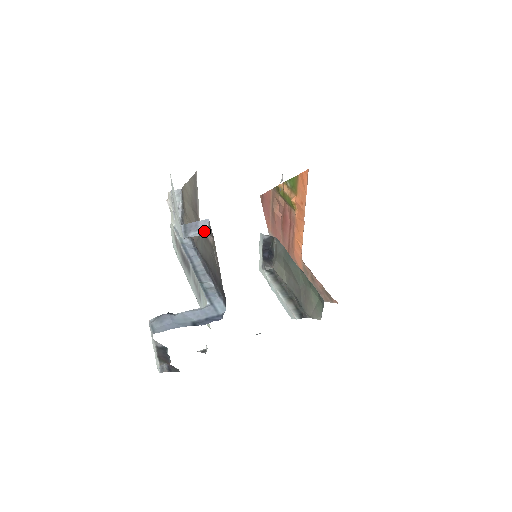
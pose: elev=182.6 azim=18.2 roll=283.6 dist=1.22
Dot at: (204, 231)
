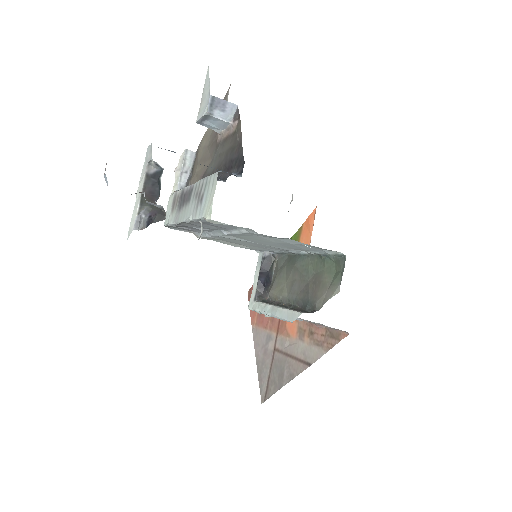
Dot at: (229, 116)
